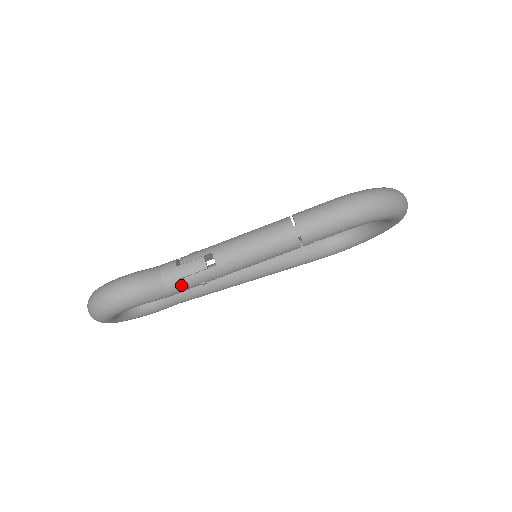
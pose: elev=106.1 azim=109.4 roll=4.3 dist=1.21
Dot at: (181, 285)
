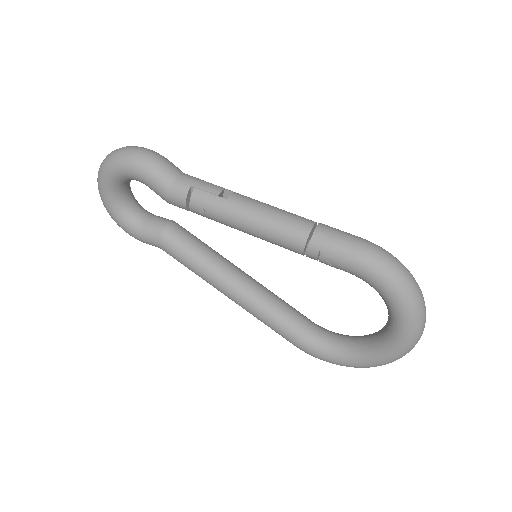
Dot at: (186, 191)
